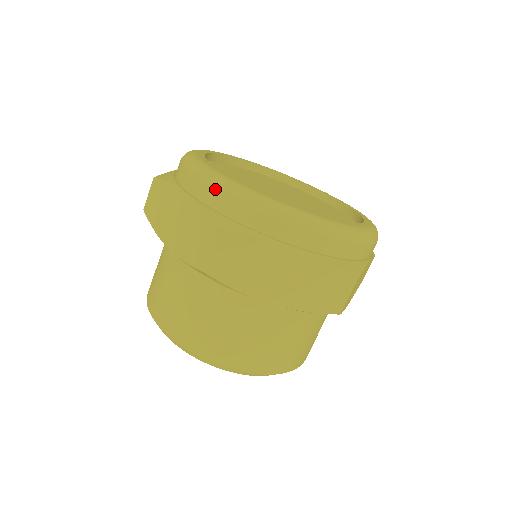
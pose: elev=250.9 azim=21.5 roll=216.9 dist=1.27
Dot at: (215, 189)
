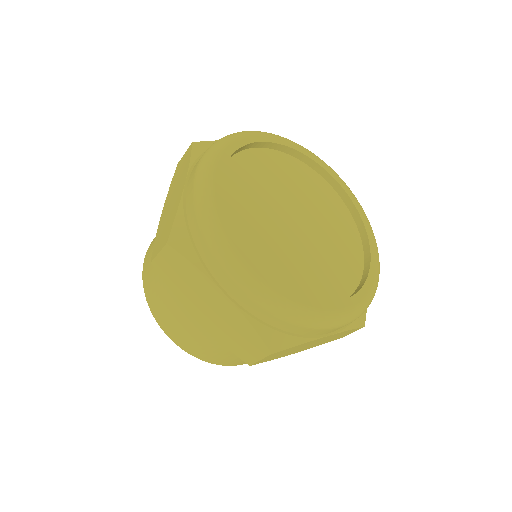
Dot at: (194, 200)
